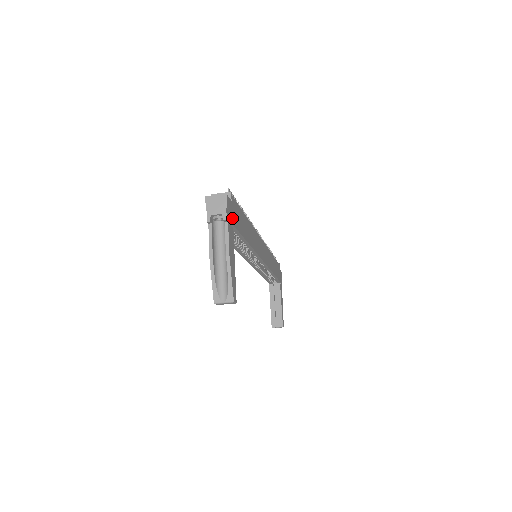
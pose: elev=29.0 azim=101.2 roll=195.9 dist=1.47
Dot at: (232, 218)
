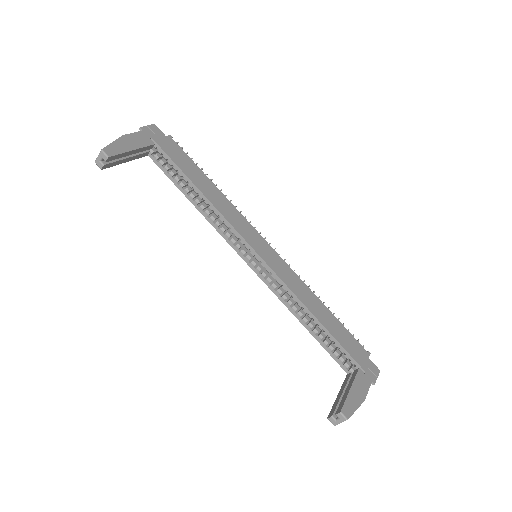
Dot at: (157, 139)
